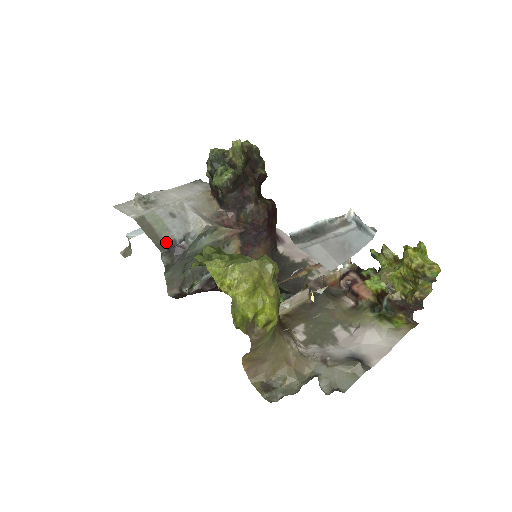
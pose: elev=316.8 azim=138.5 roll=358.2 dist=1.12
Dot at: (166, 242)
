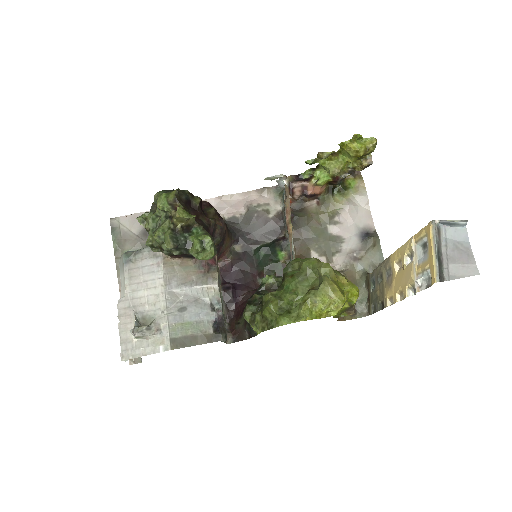
Dot at: (213, 331)
